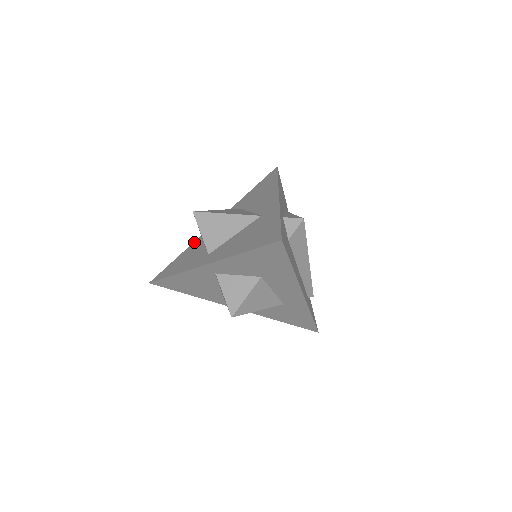
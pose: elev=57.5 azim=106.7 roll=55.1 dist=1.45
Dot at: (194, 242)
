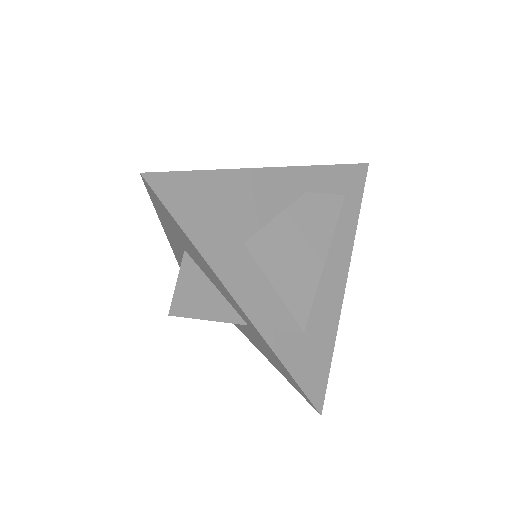
Dot at: (172, 249)
